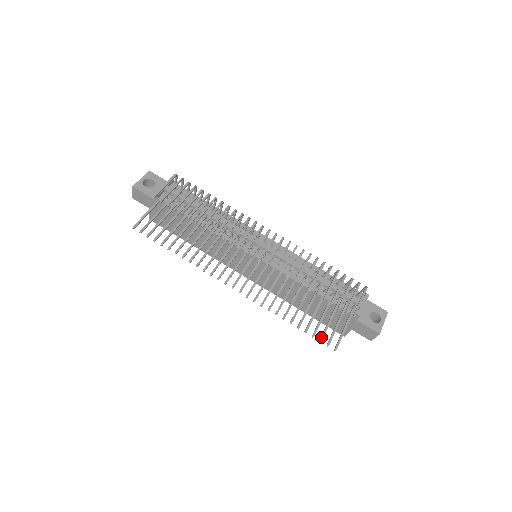
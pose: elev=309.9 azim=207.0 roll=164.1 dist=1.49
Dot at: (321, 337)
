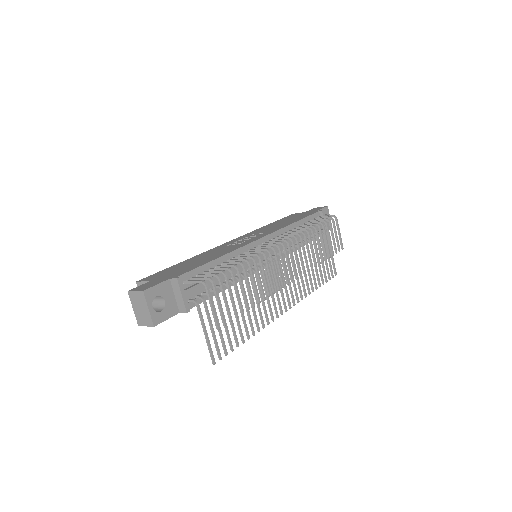
Dot at: (330, 277)
